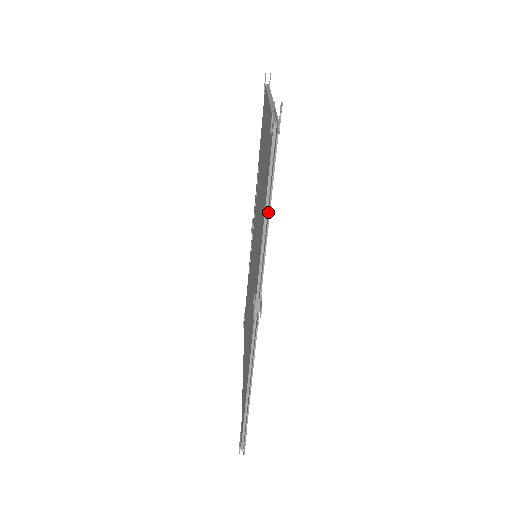
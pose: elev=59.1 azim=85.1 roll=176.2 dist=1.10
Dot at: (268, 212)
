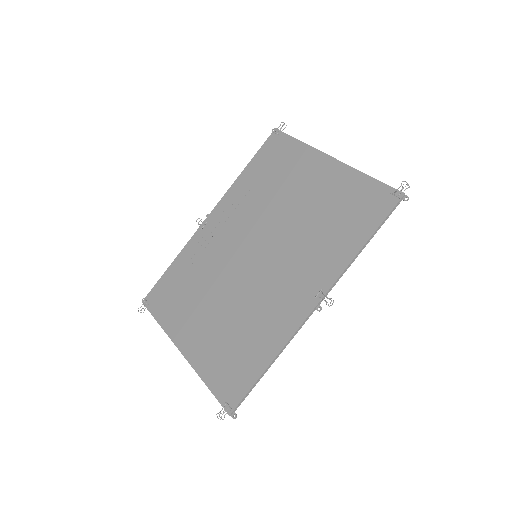
Dot at: (368, 240)
